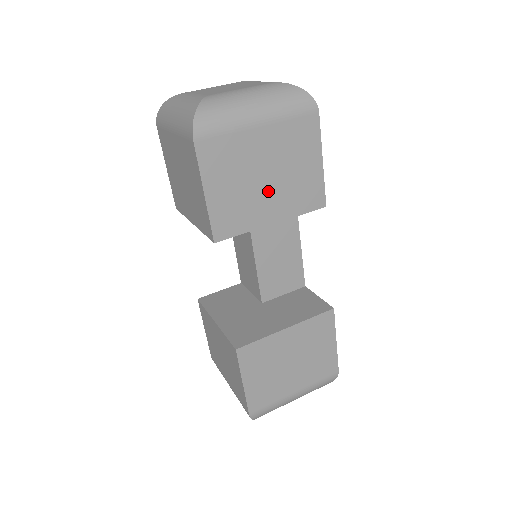
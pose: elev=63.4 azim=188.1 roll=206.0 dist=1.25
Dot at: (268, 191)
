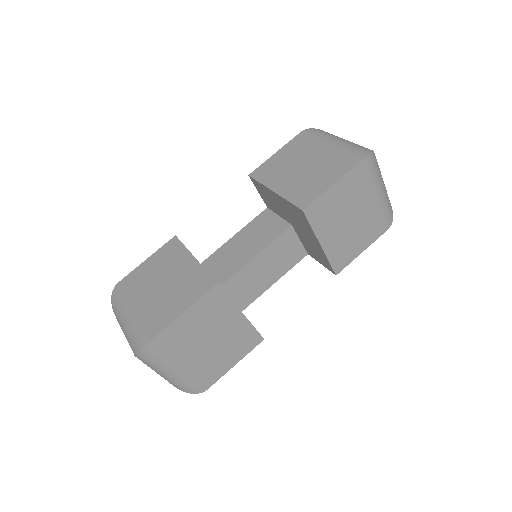
Dot at: (341, 228)
